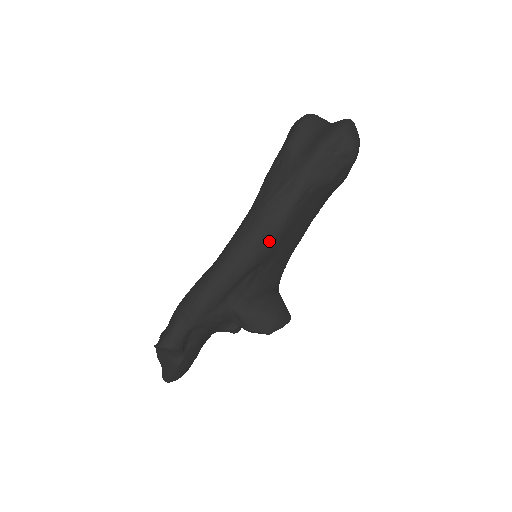
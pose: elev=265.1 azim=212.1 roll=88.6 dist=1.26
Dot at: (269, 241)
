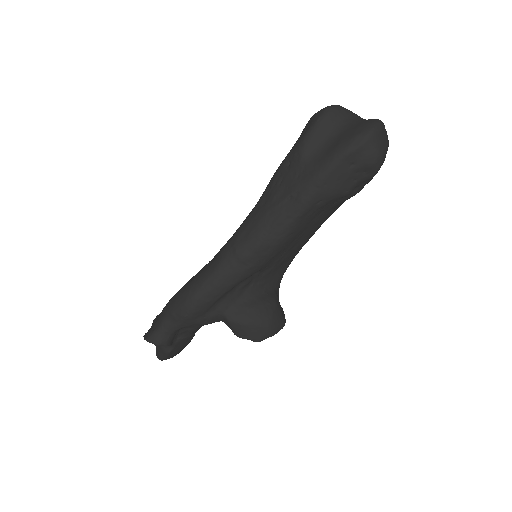
Dot at: (266, 253)
